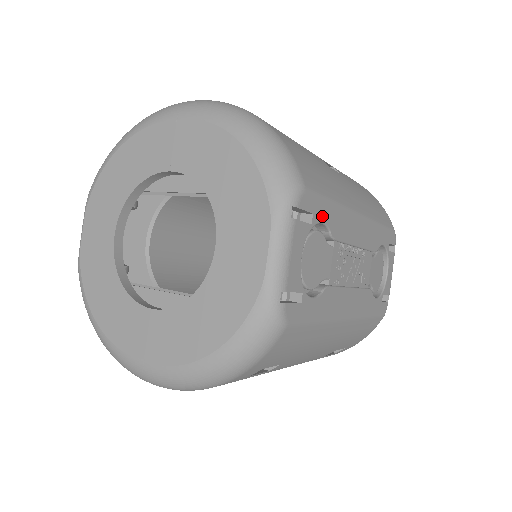
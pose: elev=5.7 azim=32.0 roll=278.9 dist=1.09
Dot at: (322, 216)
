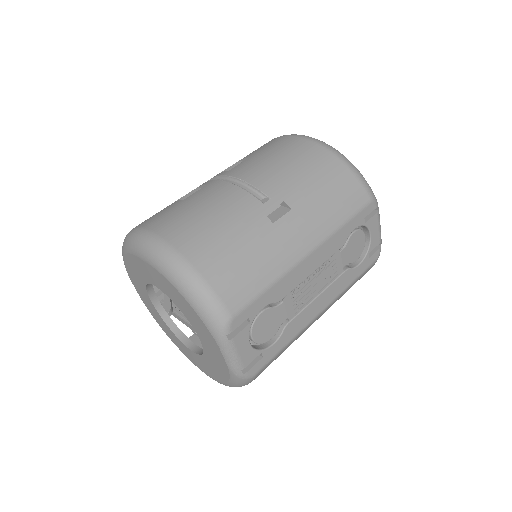
Dot at: (259, 307)
